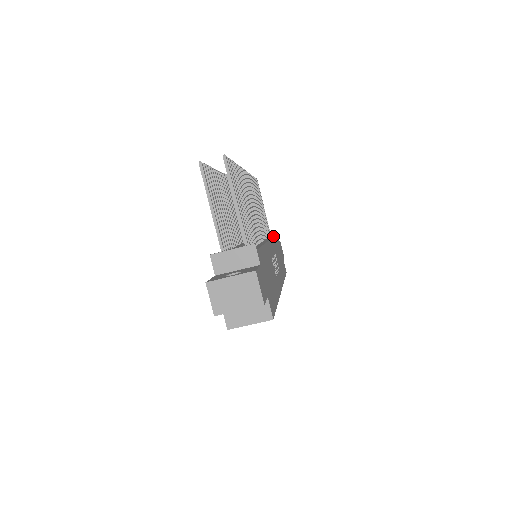
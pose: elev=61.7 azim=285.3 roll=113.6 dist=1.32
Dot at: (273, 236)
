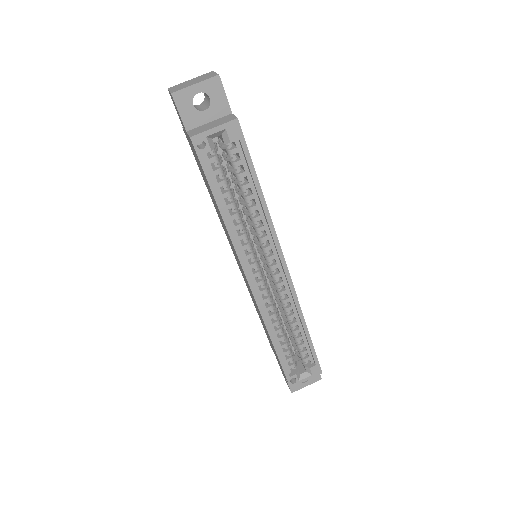
Dot at: occluded
